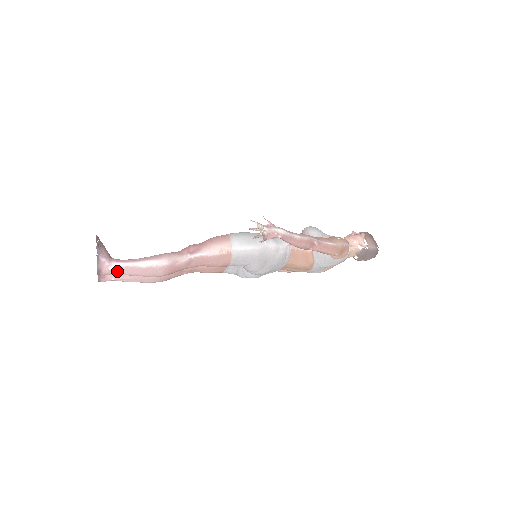
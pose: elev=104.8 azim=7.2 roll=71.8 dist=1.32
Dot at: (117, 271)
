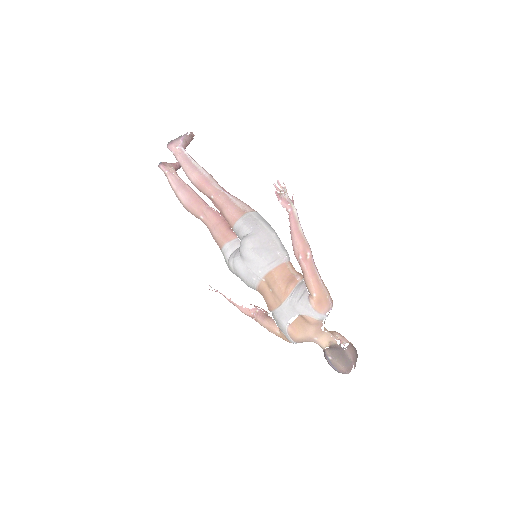
Dot at: (178, 152)
